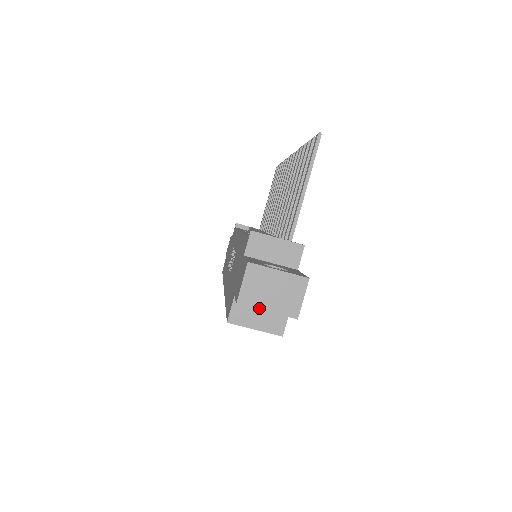
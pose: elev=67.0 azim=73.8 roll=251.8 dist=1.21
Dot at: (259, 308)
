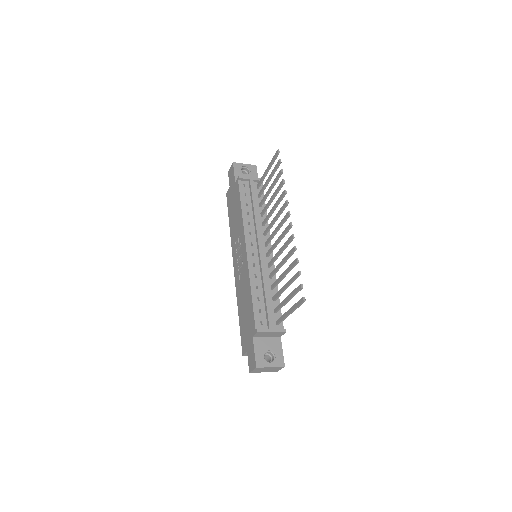
Dot at: (260, 372)
